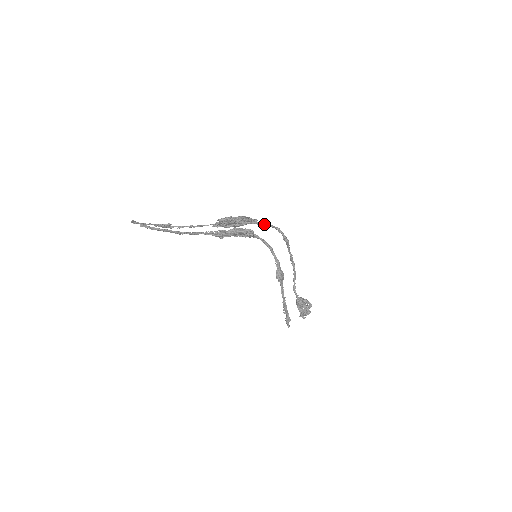
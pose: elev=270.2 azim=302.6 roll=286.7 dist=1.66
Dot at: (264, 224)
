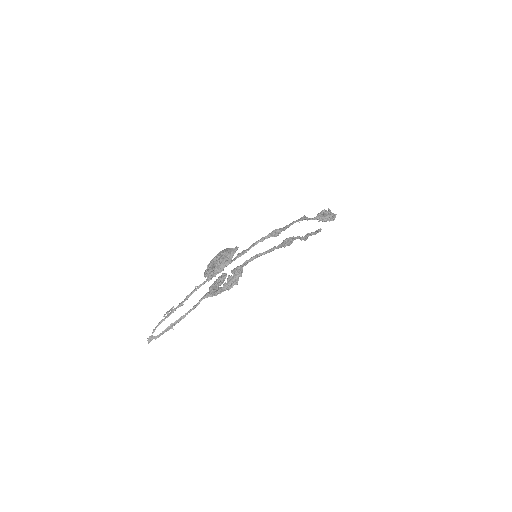
Dot at: (246, 252)
